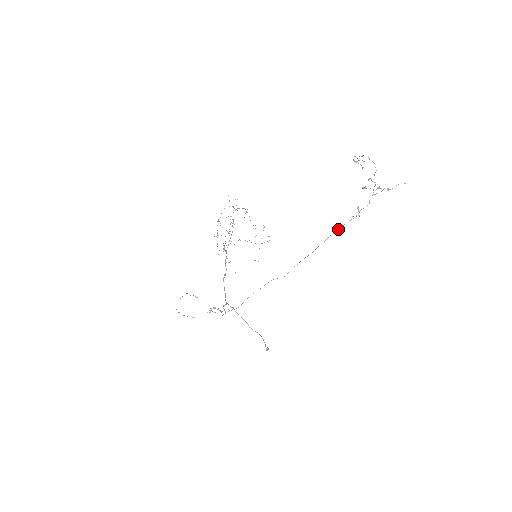
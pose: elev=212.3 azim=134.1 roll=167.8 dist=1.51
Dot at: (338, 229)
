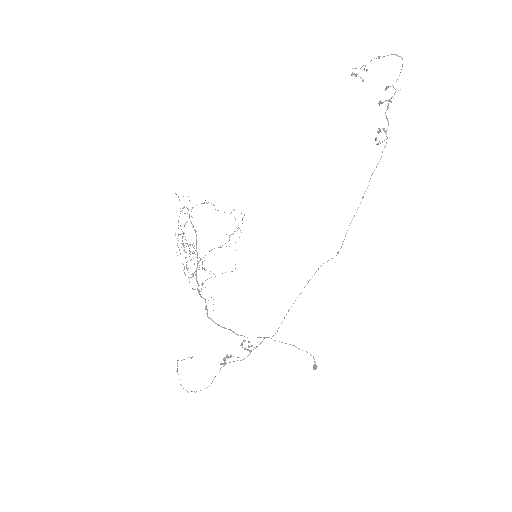
Dot at: occluded
